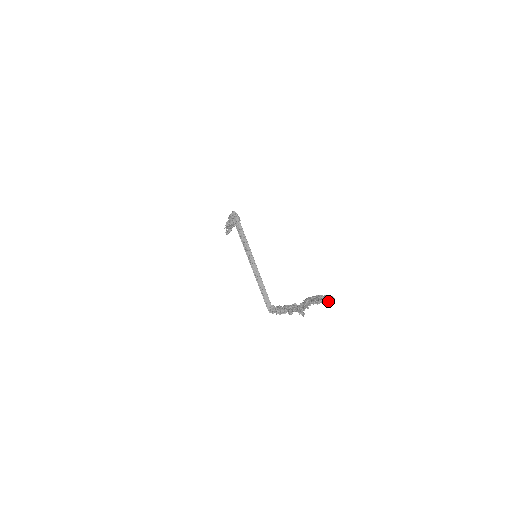
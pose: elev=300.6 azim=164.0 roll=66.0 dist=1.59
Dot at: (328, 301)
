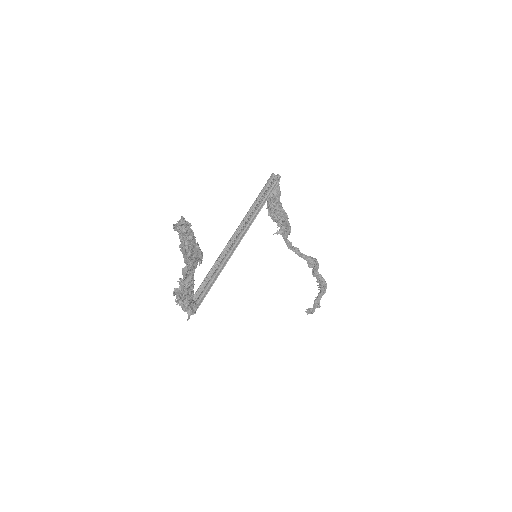
Dot at: (177, 225)
